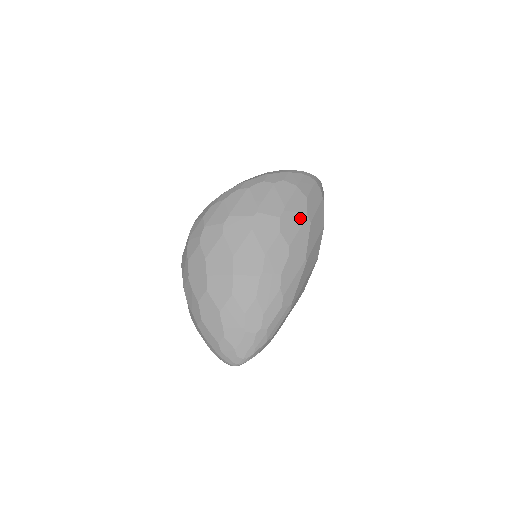
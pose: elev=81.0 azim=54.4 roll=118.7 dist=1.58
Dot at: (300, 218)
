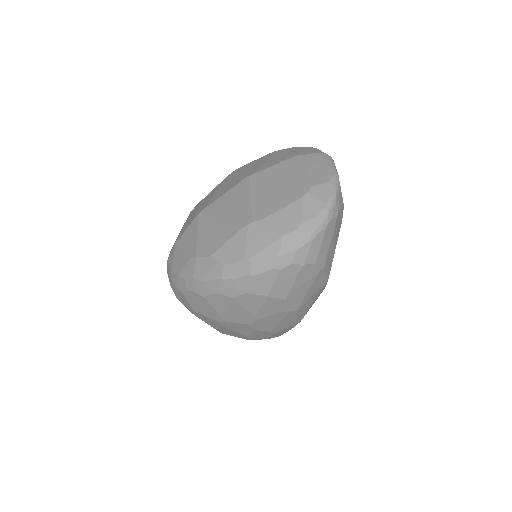
Dot at: (279, 316)
